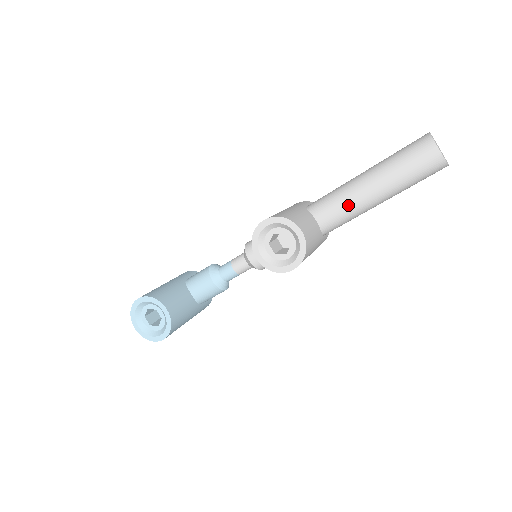
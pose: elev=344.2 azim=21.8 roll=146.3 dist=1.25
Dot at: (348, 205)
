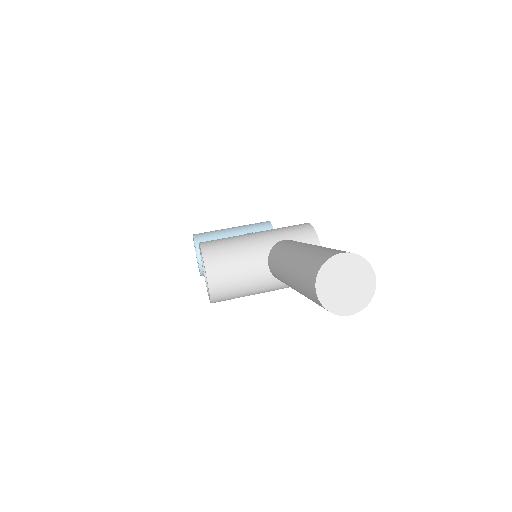
Dot at: (278, 273)
